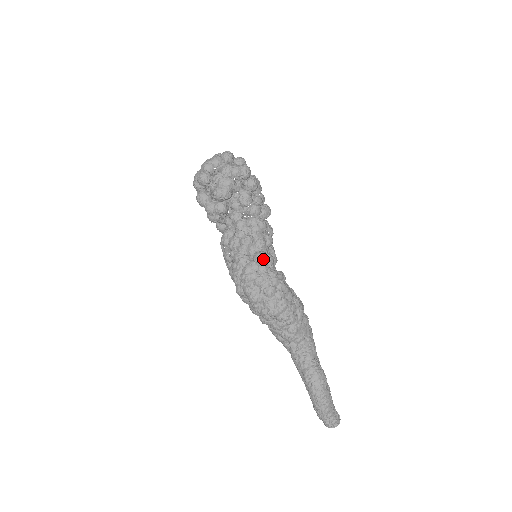
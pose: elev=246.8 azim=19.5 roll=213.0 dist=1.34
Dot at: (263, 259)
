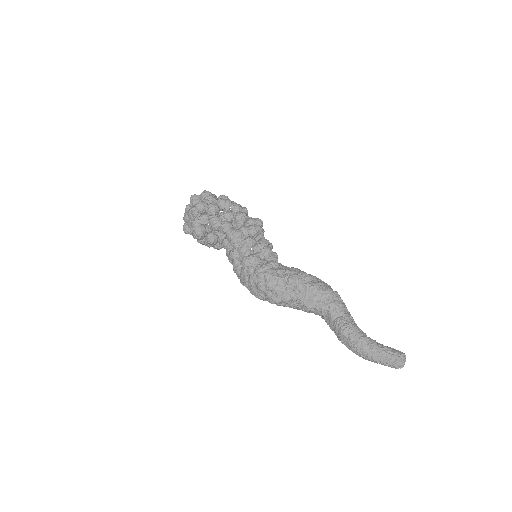
Dot at: (245, 264)
